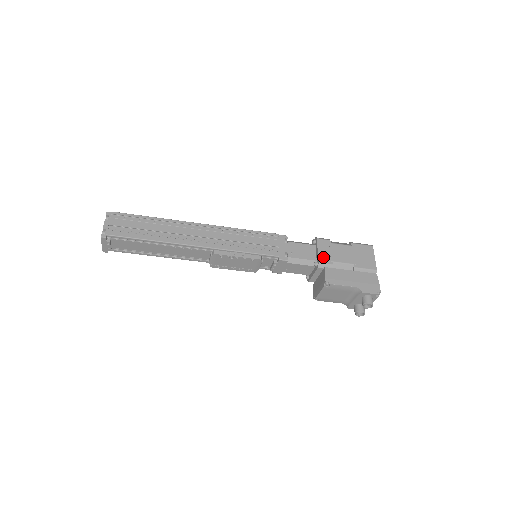
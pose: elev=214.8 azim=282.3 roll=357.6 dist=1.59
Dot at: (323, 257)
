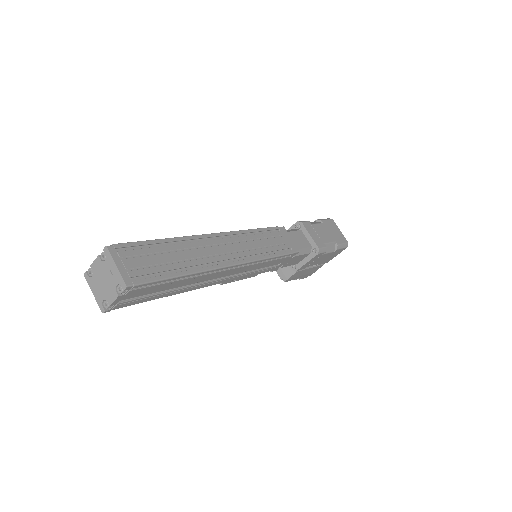
Dot at: (304, 266)
